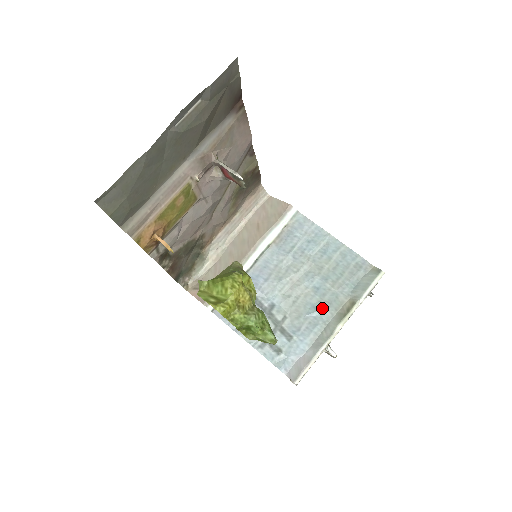
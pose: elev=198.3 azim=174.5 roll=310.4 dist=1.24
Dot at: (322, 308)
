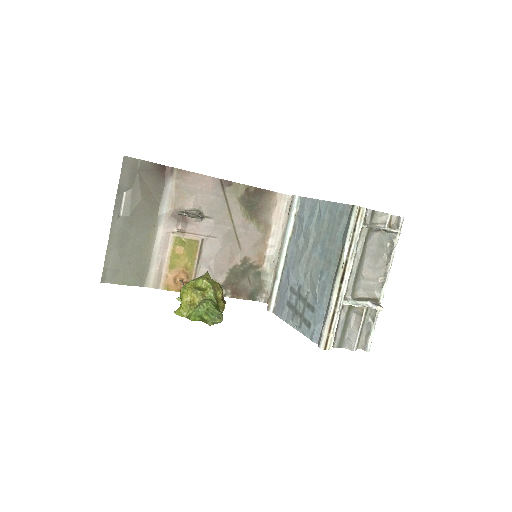
Dot at: (326, 270)
